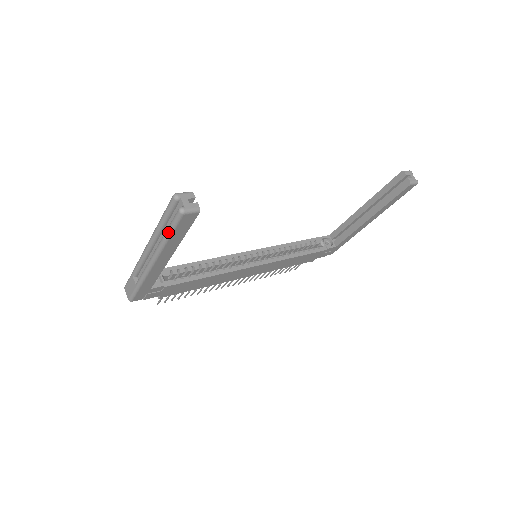
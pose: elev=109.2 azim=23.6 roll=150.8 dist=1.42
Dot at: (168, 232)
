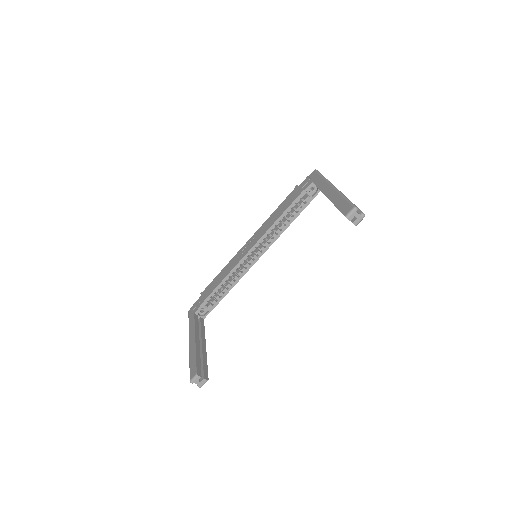
Dot at: occluded
